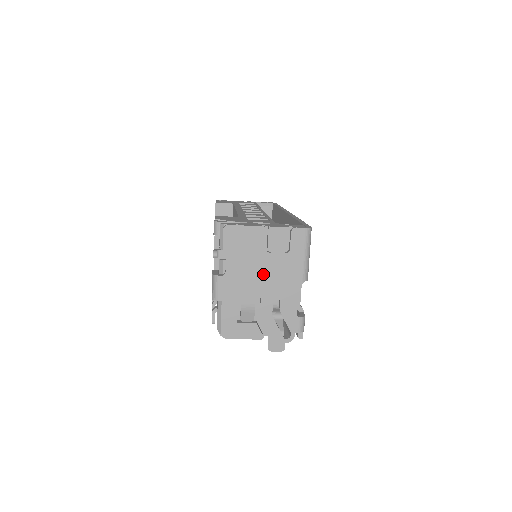
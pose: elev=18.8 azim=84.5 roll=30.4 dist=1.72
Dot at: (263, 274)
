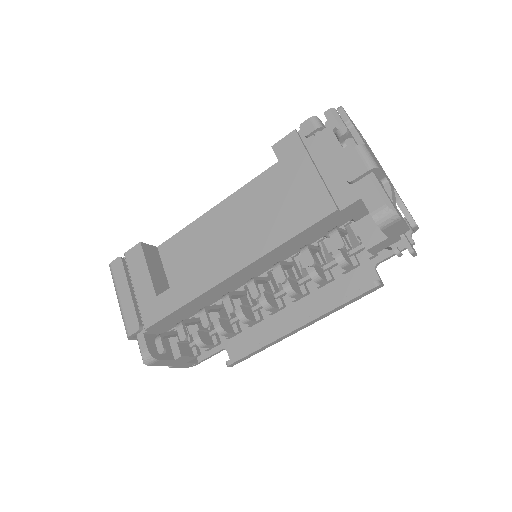
Dot at: occluded
